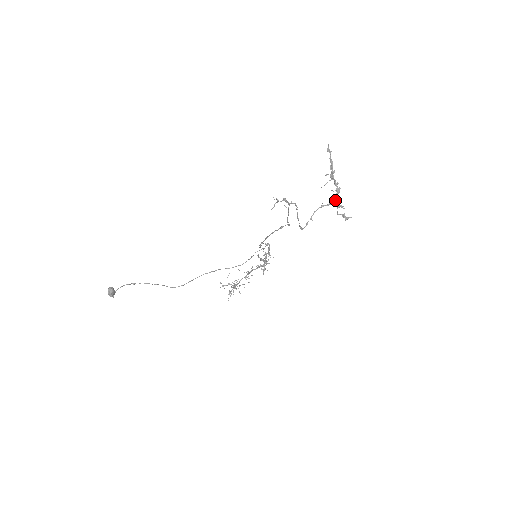
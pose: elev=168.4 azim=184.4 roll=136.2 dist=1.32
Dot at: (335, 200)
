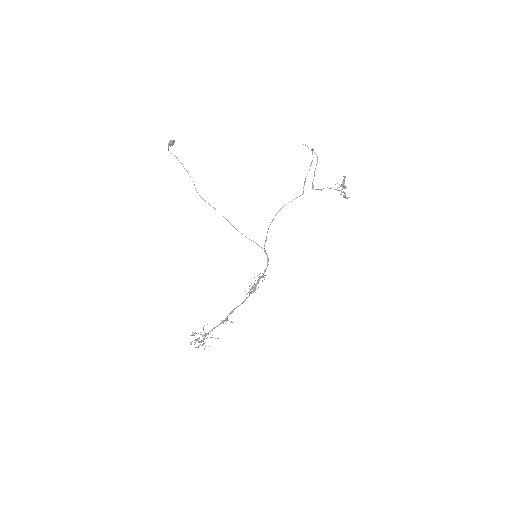
Dot at: occluded
